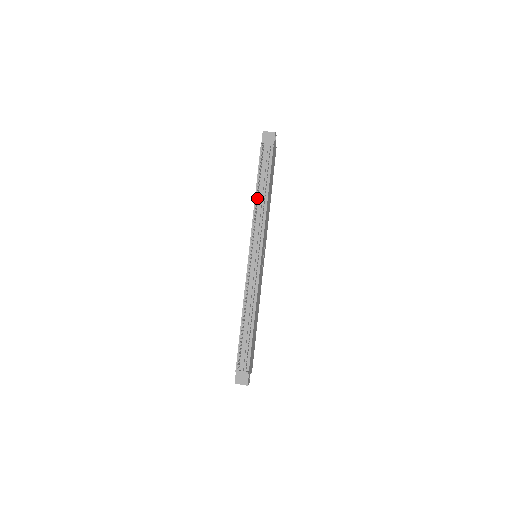
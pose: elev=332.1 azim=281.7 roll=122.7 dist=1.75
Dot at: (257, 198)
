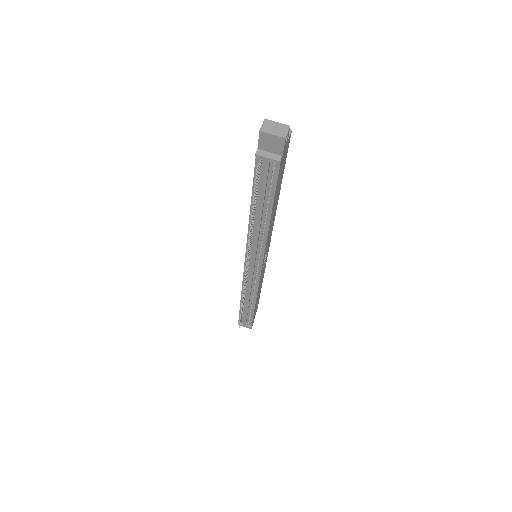
Dot at: (252, 223)
